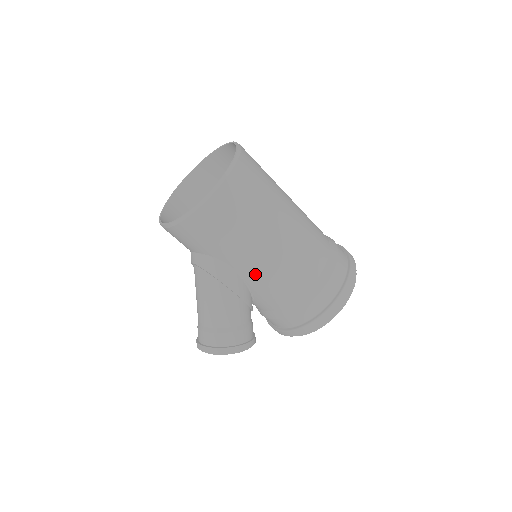
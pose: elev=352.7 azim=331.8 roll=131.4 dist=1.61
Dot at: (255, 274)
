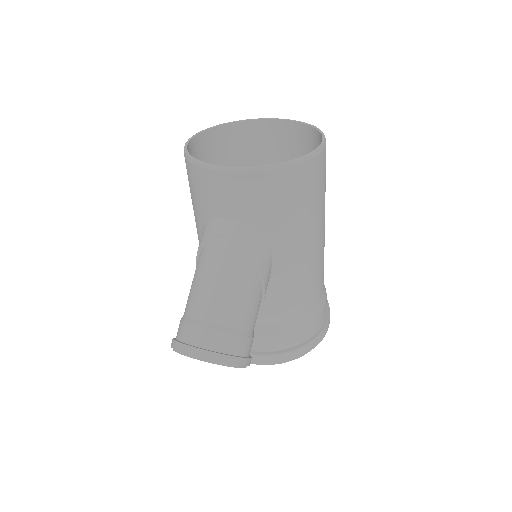
Dot at: (289, 271)
